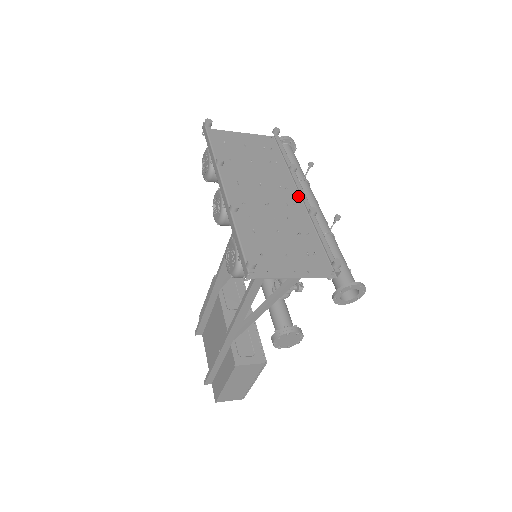
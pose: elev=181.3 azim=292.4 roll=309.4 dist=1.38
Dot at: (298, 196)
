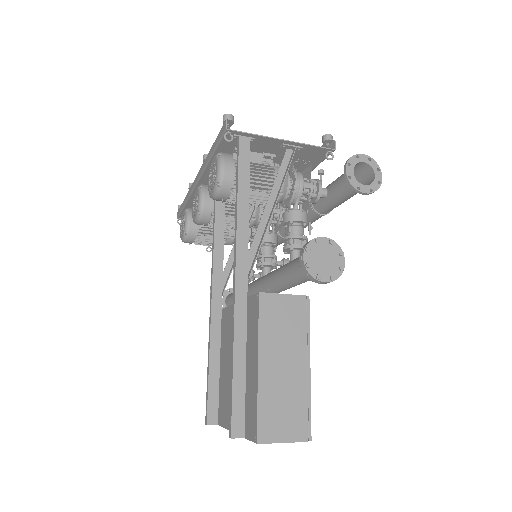
Dot at: occluded
